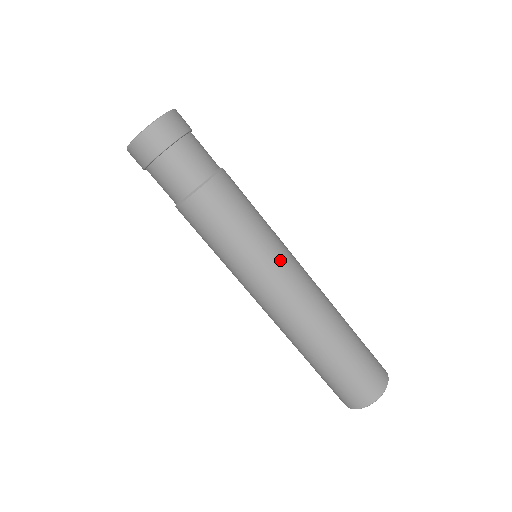
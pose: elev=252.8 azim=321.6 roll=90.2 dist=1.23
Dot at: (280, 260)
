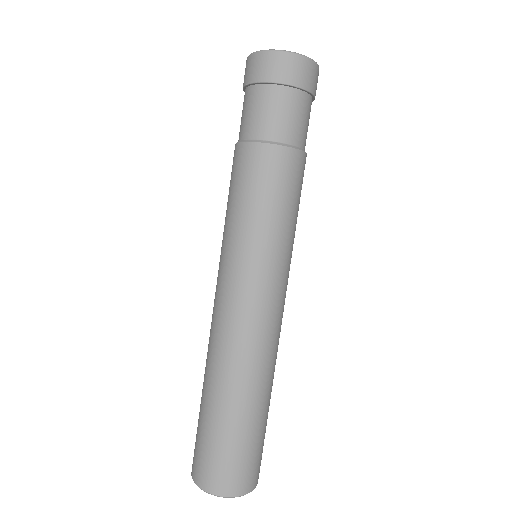
Dot at: (268, 277)
